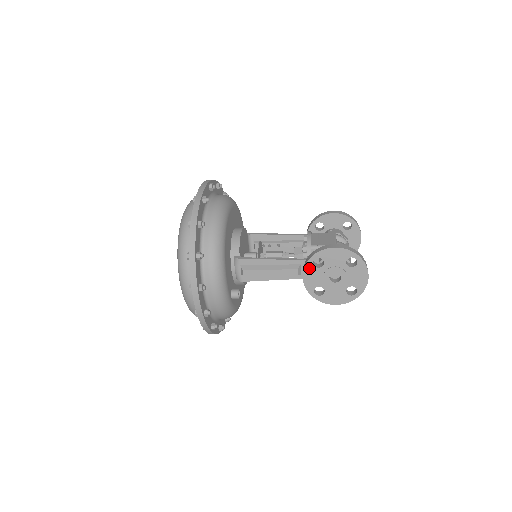
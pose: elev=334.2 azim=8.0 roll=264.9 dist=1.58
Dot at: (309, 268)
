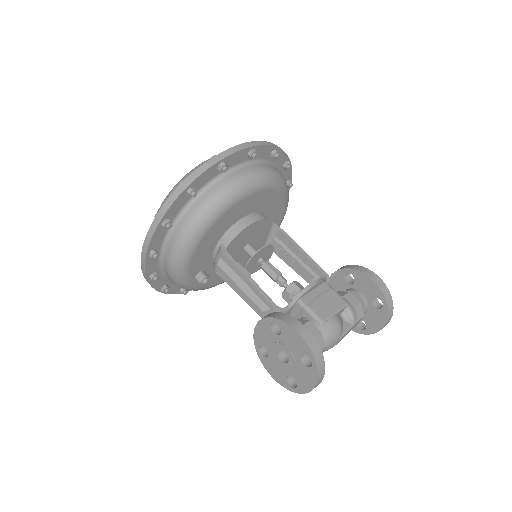
Dot at: (265, 324)
